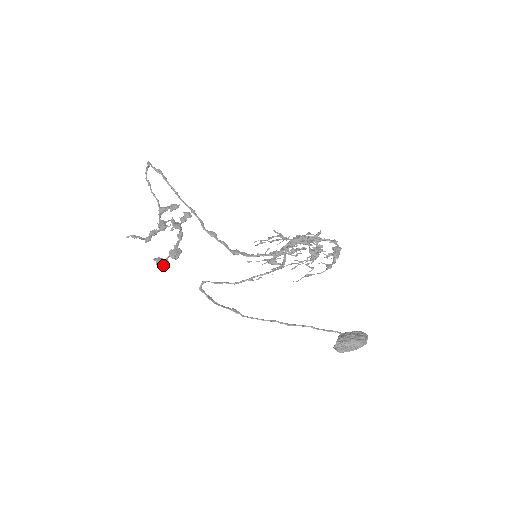
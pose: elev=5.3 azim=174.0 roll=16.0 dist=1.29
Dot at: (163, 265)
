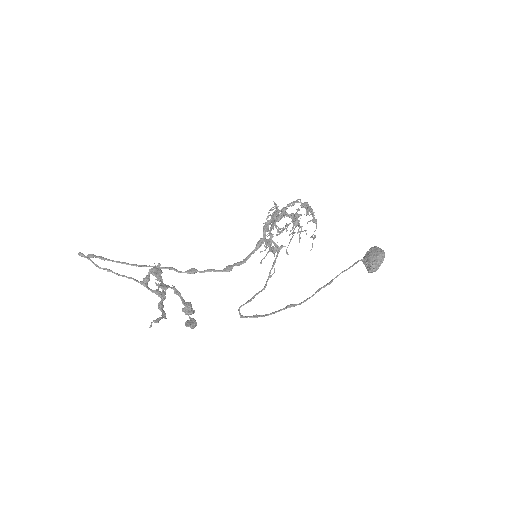
Dot at: (196, 324)
